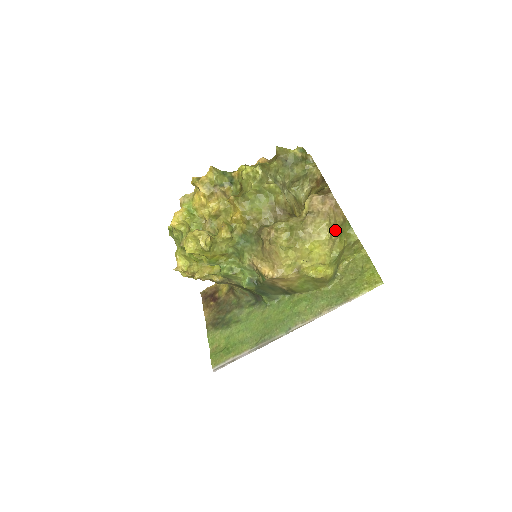
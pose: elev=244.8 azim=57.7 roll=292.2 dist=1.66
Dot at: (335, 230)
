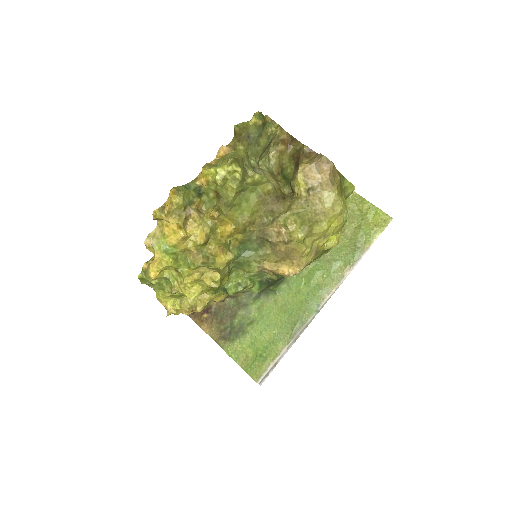
Dot at: (339, 193)
